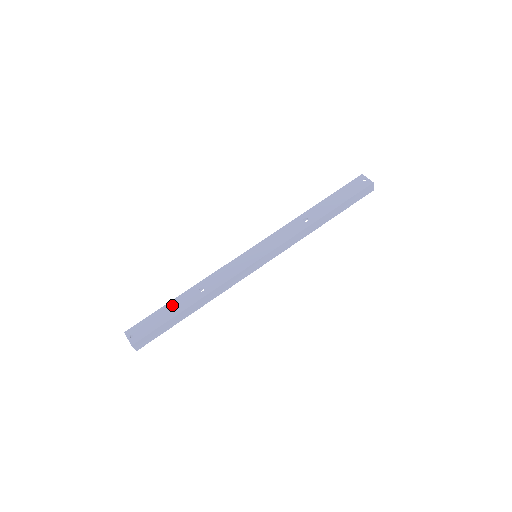
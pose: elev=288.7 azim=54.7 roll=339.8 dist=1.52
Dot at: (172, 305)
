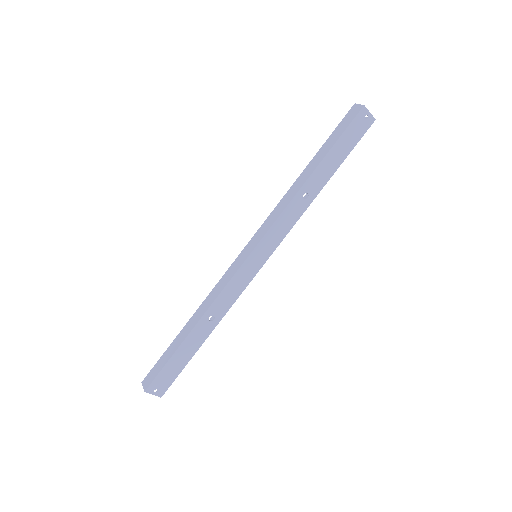
Dot at: (185, 347)
